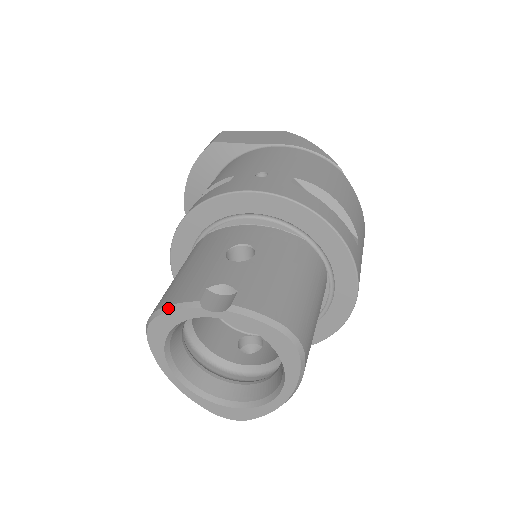
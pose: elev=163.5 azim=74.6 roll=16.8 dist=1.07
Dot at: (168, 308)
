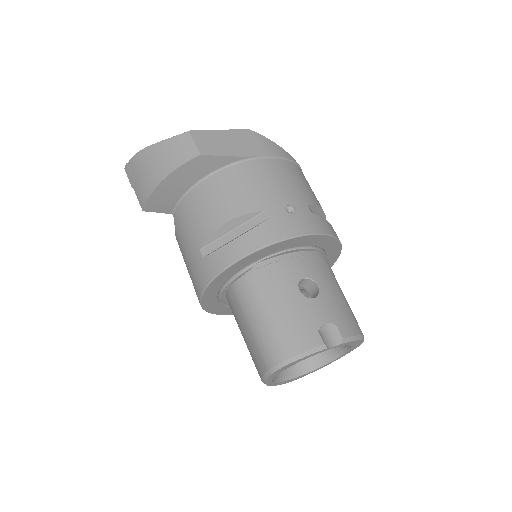
Dot at: (302, 355)
